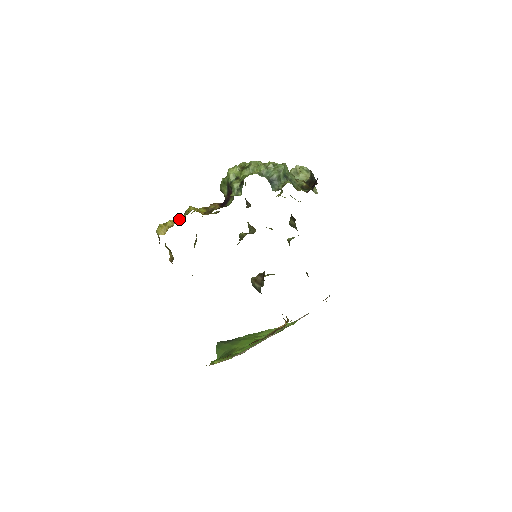
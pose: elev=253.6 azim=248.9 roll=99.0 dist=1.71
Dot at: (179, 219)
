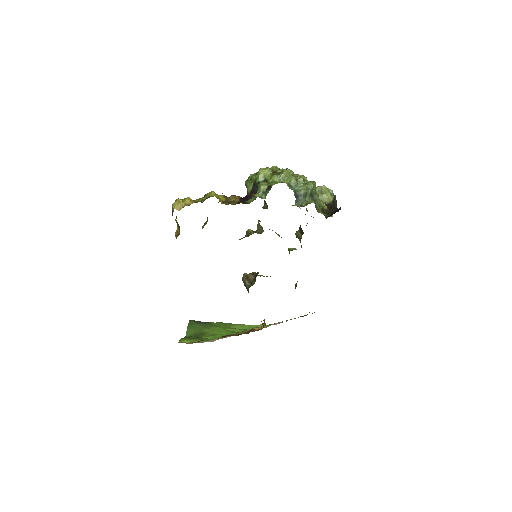
Dot at: (198, 200)
